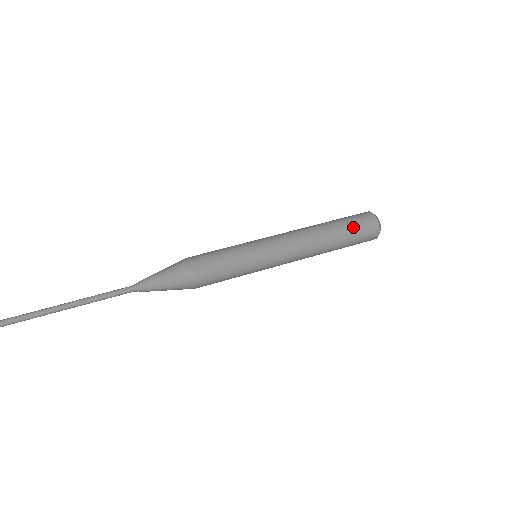
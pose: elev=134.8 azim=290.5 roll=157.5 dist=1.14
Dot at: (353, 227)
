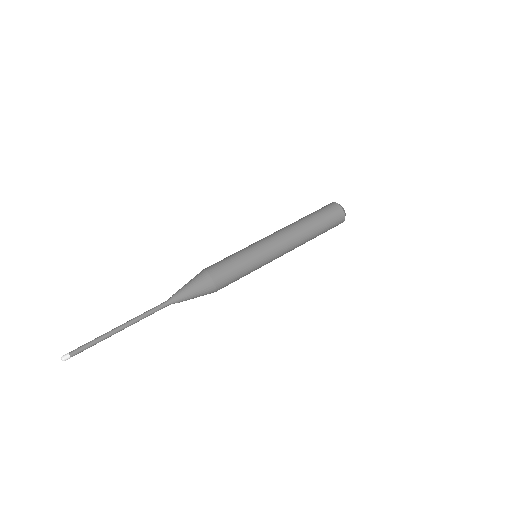
Dot at: (325, 217)
